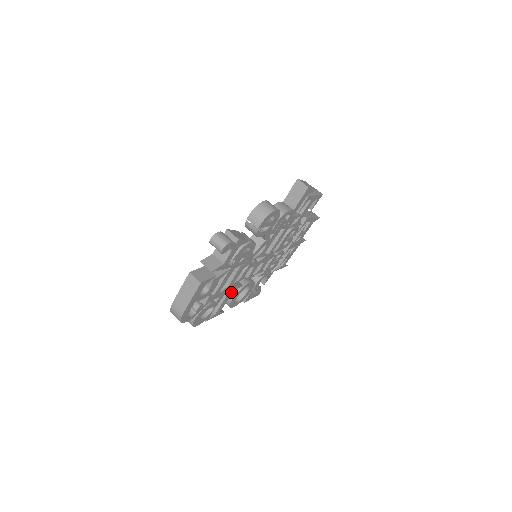
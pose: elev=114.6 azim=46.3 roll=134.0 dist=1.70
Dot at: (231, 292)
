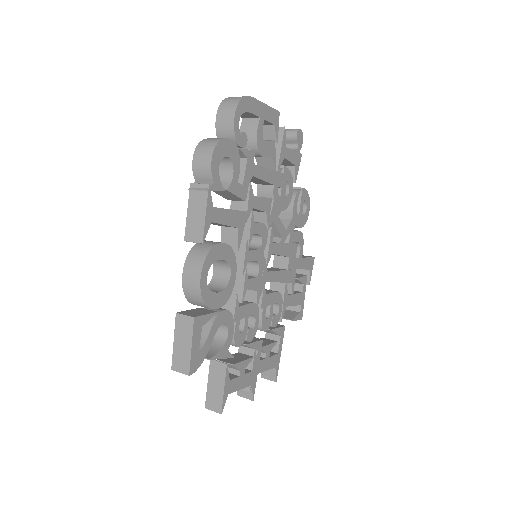
Dot at: (238, 221)
